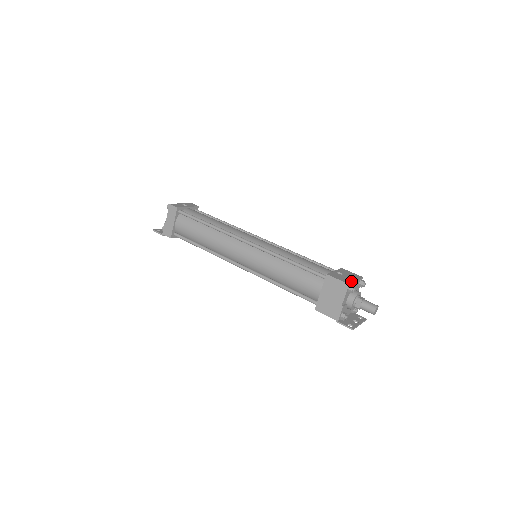
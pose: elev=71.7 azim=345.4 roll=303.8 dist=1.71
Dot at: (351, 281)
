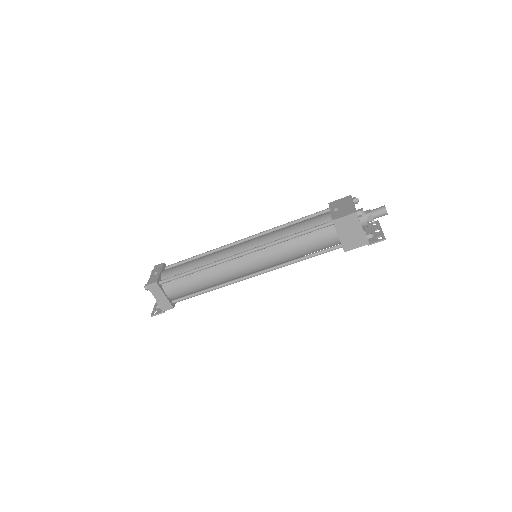
Dot at: (353, 208)
